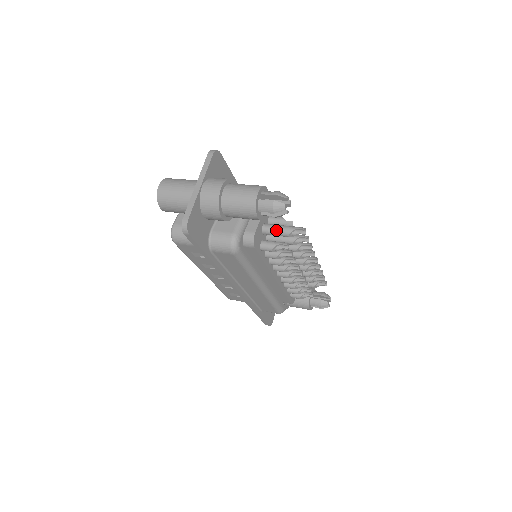
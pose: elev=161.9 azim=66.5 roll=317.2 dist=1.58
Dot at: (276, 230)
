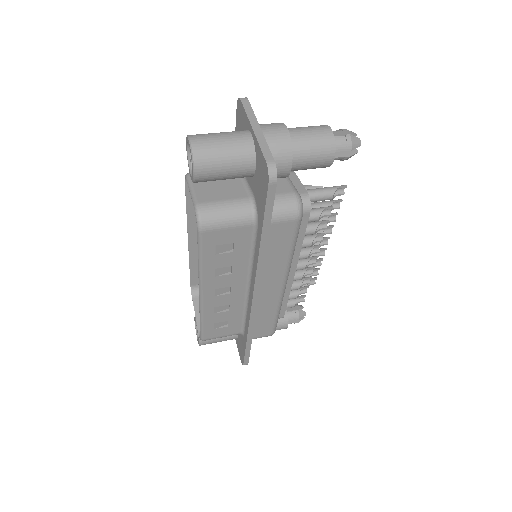
Dot at: (318, 193)
